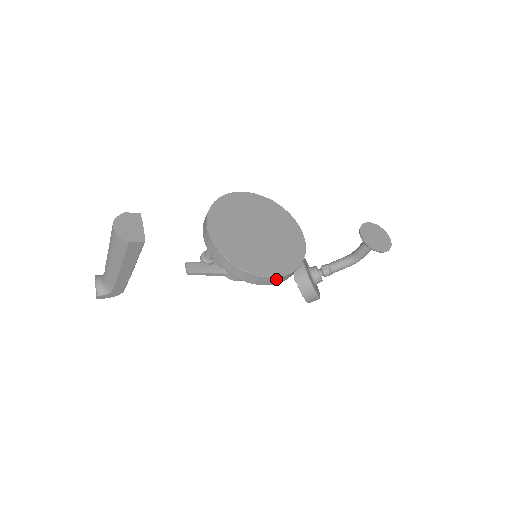
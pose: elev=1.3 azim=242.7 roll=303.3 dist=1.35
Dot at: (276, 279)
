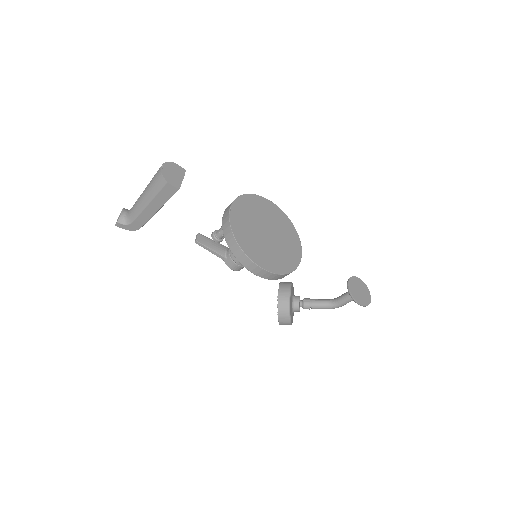
Dot at: (264, 272)
